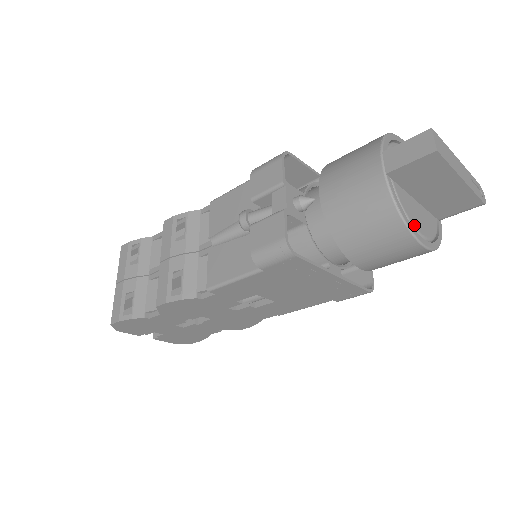
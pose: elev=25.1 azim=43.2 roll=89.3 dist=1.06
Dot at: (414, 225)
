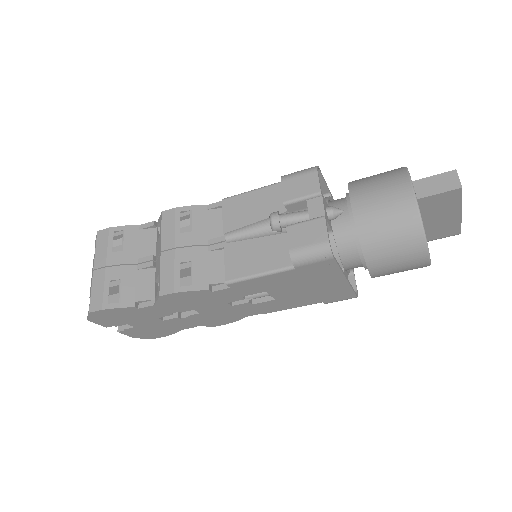
Dot at: occluded
